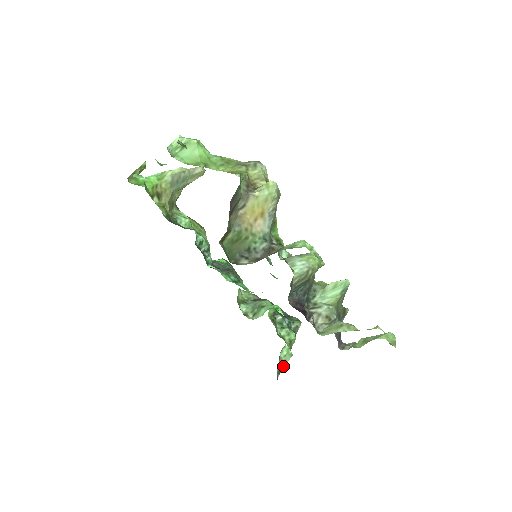
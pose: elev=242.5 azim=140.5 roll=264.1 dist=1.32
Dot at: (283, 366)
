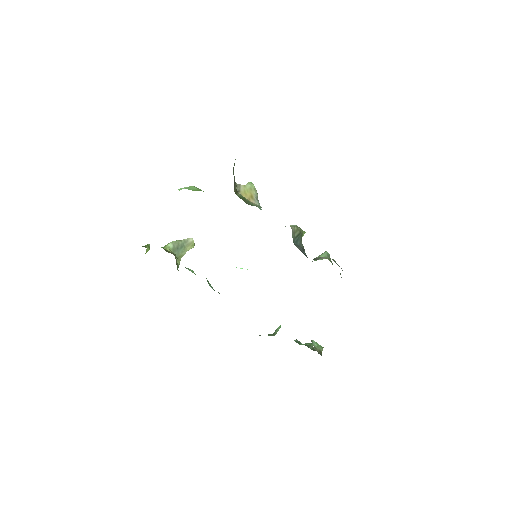
Dot at: (321, 353)
